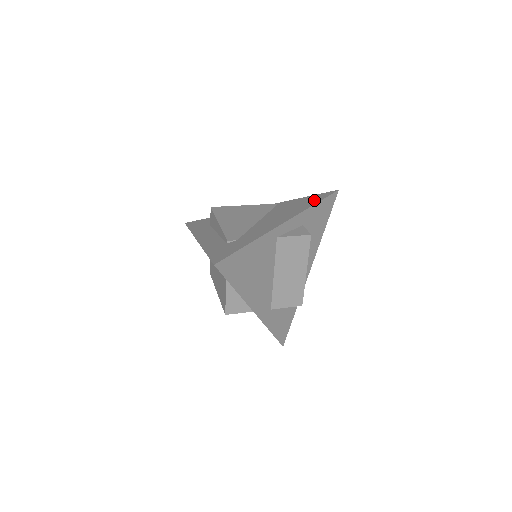
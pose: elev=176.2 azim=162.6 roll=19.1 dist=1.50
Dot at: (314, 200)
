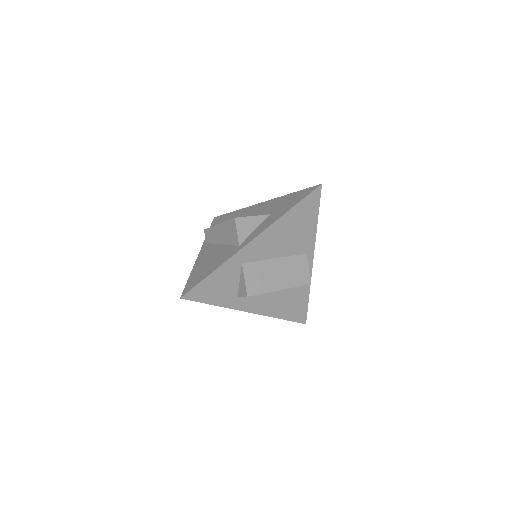
Dot at: occluded
